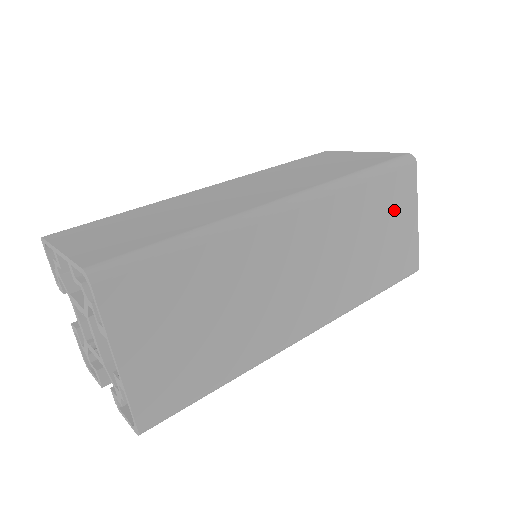
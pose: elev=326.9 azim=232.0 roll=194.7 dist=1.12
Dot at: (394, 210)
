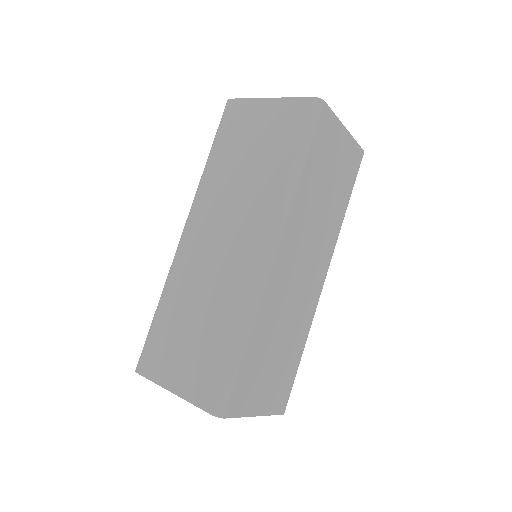
Dot at: (329, 152)
